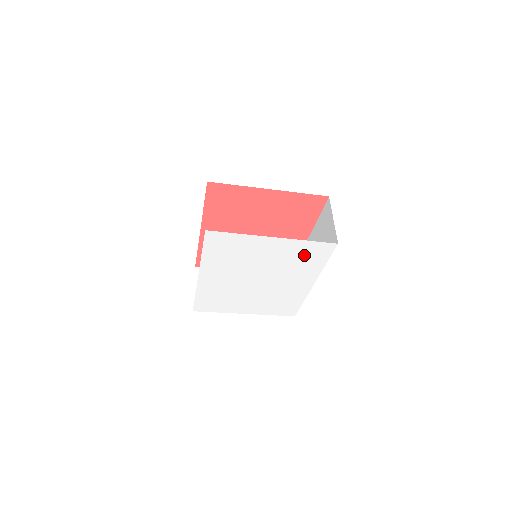
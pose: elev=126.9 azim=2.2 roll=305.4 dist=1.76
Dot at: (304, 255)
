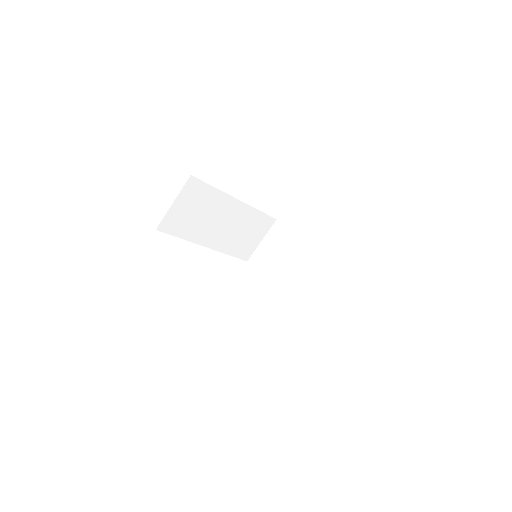
Dot at: occluded
